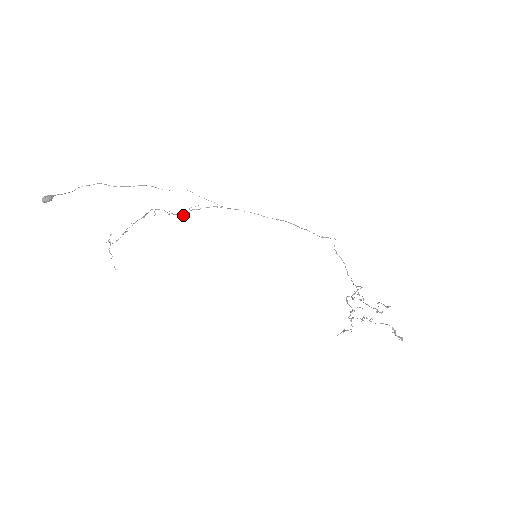
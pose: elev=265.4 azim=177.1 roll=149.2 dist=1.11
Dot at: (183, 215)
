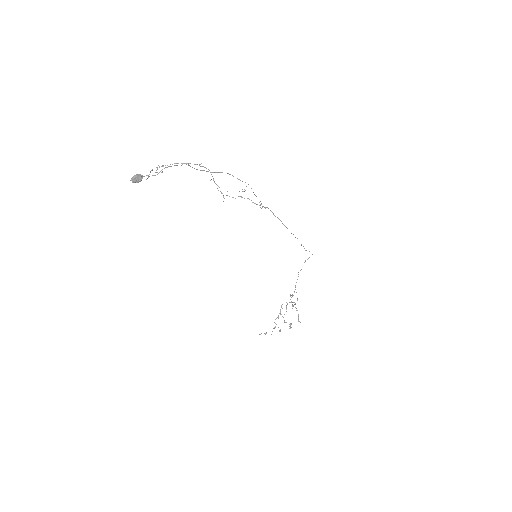
Dot at: occluded
